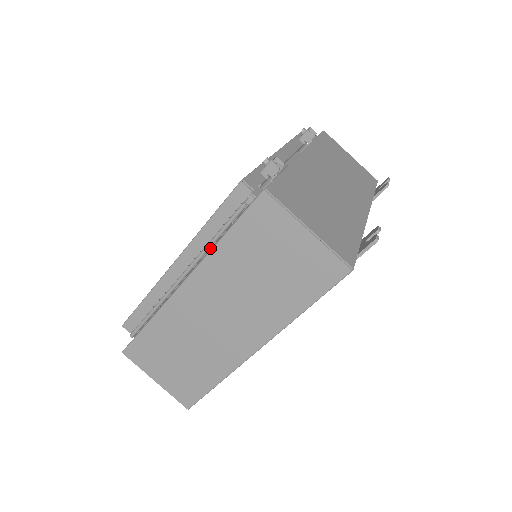
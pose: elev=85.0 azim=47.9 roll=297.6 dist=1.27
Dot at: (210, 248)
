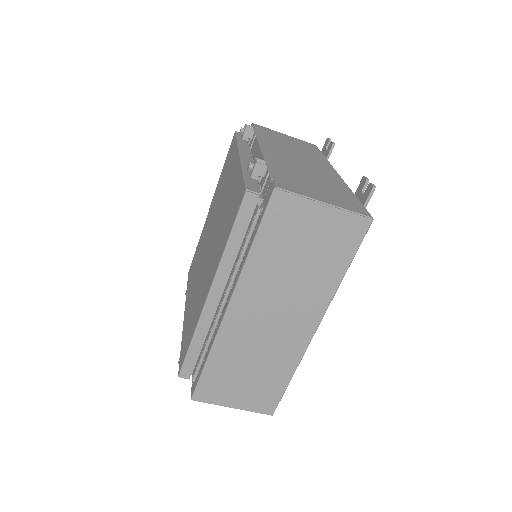
Dot at: (241, 263)
